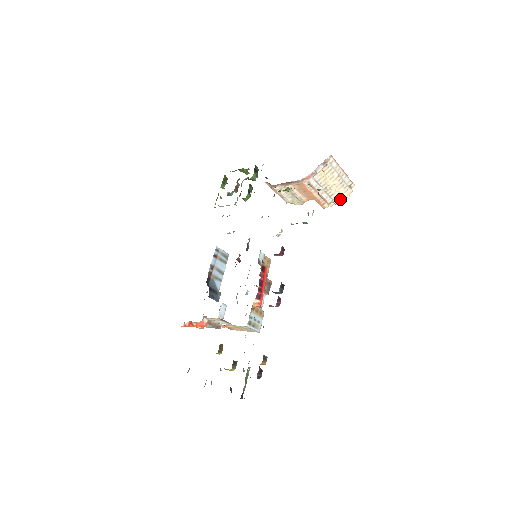
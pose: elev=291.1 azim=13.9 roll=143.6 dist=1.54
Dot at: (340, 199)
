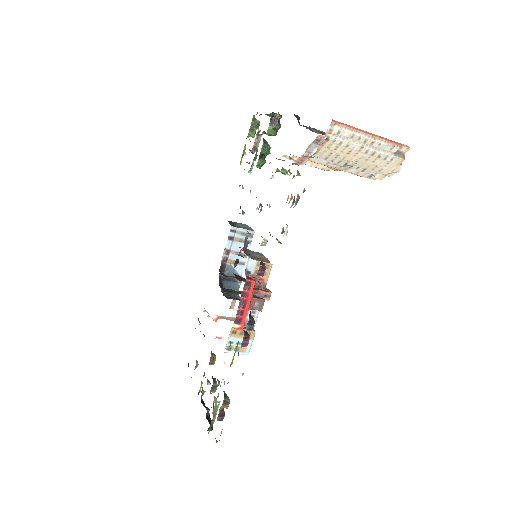
Dot at: (383, 172)
